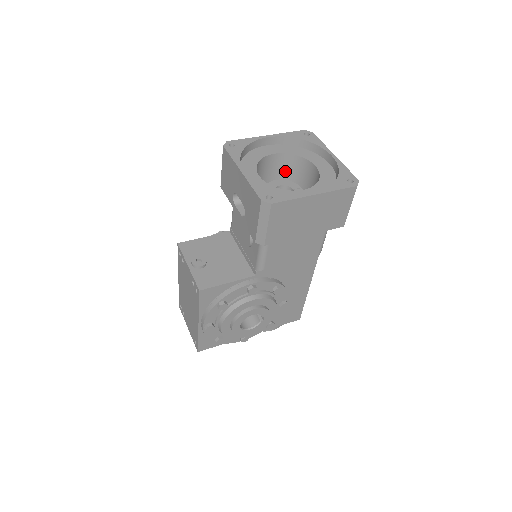
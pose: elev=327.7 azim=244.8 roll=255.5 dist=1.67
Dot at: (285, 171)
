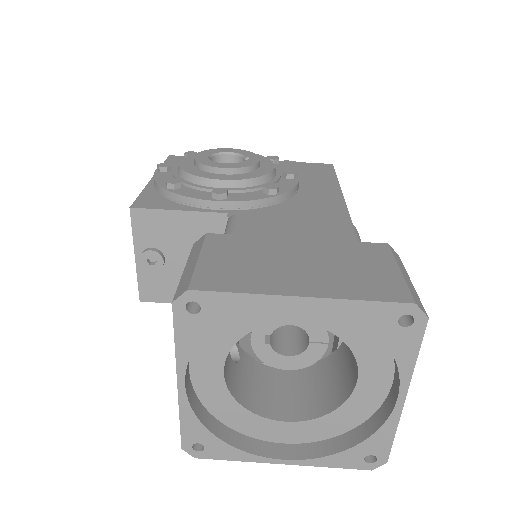
Dot at: occluded
